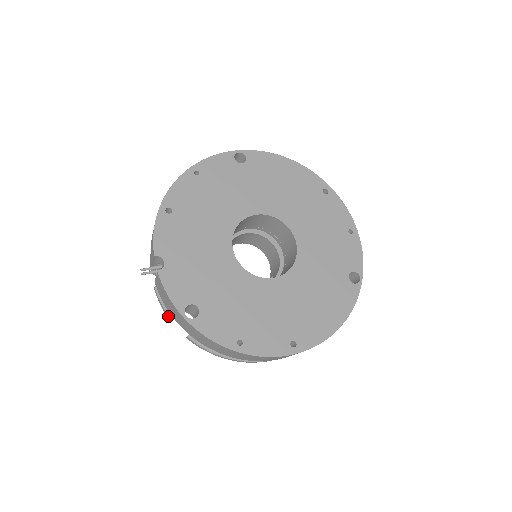
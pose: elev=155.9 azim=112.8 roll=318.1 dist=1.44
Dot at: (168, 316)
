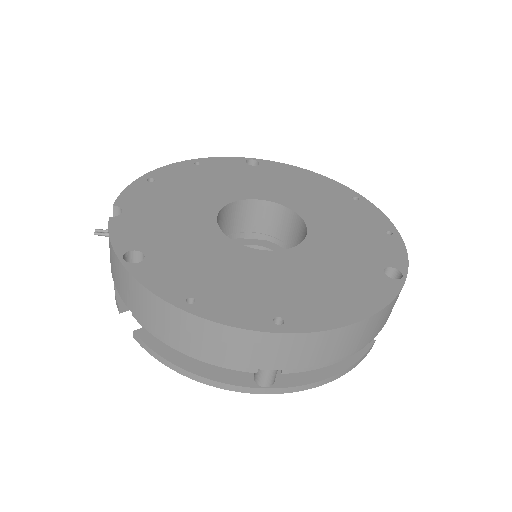
Dot at: (118, 305)
